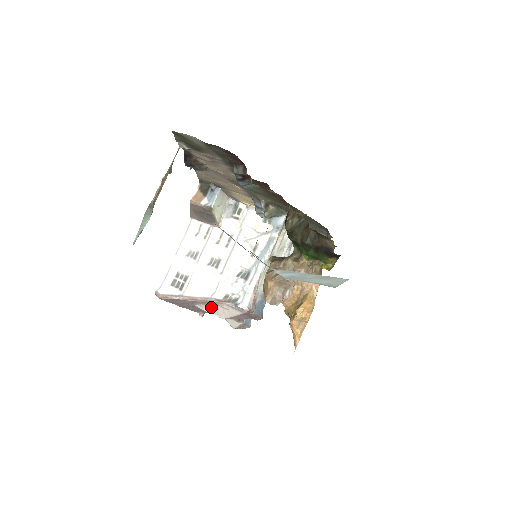
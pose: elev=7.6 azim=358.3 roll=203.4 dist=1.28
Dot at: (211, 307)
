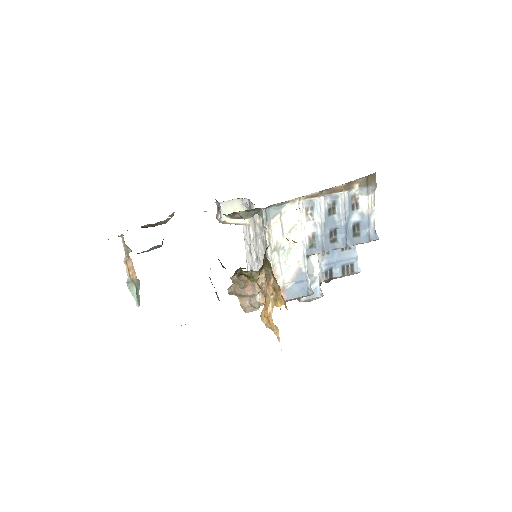
Dot at: occluded
